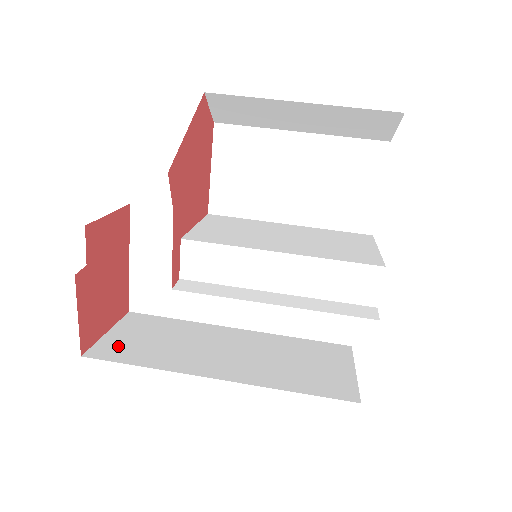
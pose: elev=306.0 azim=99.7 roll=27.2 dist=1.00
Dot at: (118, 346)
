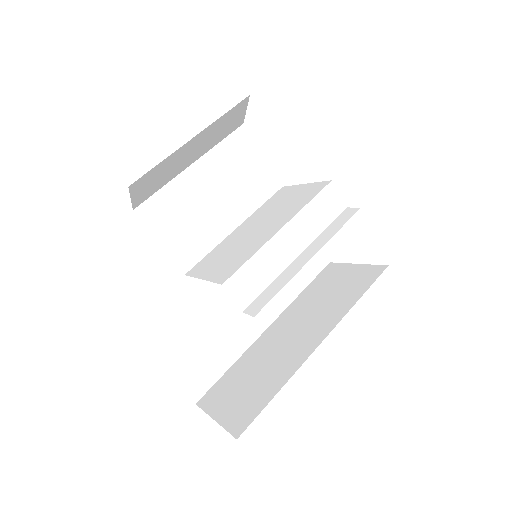
Dot at: (240, 411)
